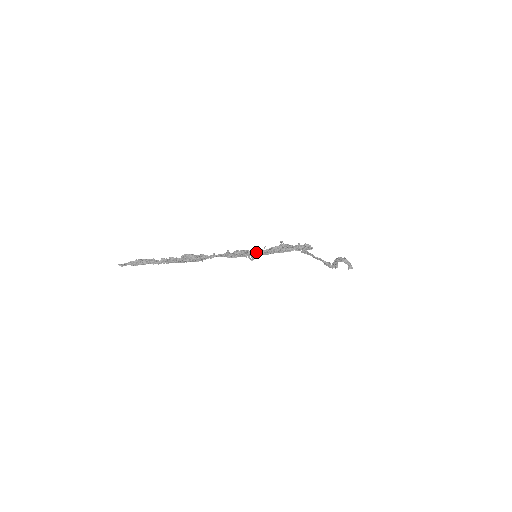
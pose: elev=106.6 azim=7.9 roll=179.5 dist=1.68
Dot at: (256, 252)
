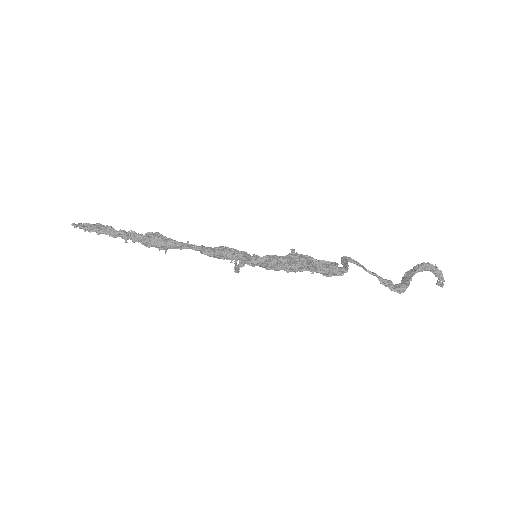
Dot at: (247, 258)
